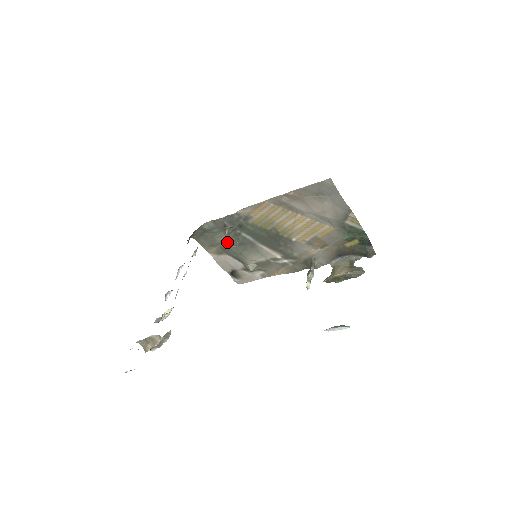
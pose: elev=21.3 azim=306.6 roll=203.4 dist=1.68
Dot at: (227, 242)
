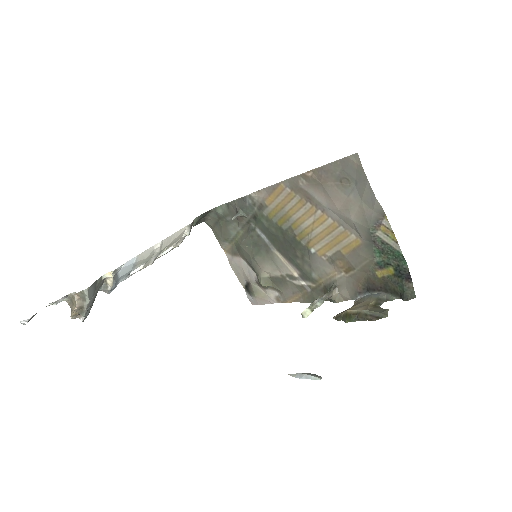
Dot at: (241, 238)
